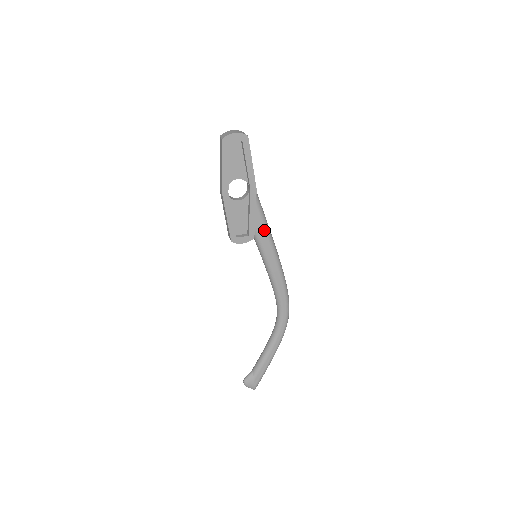
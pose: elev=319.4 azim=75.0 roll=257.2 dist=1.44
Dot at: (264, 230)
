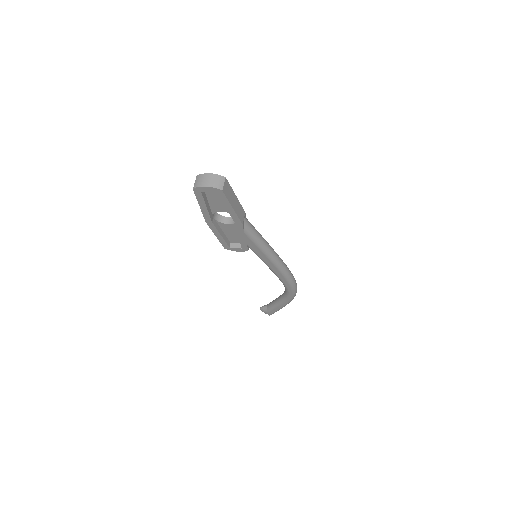
Dot at: (258, 248)
